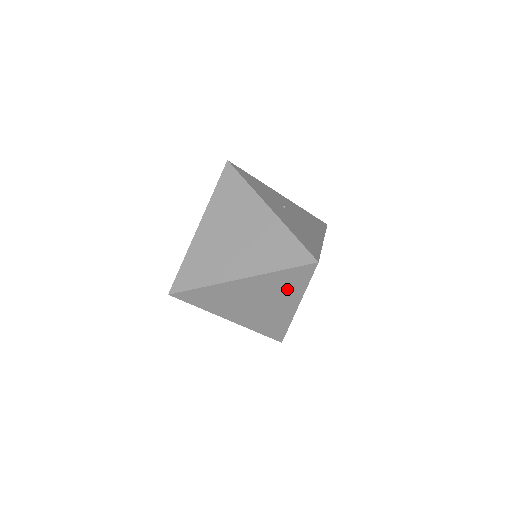
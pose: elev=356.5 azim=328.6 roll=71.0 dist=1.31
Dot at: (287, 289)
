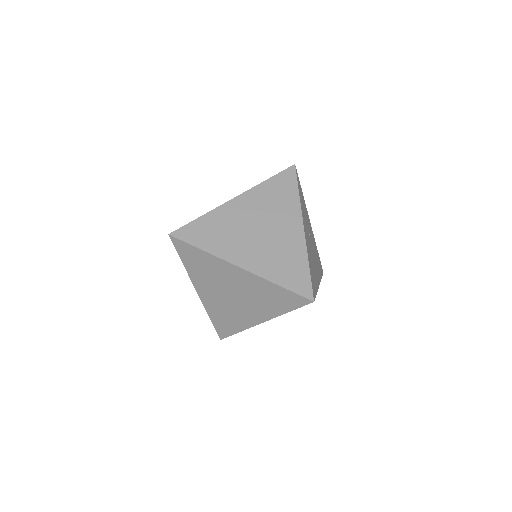
Dot at: (269, 303)
